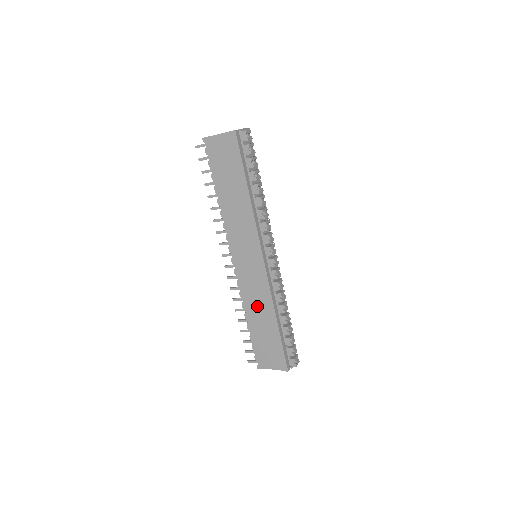
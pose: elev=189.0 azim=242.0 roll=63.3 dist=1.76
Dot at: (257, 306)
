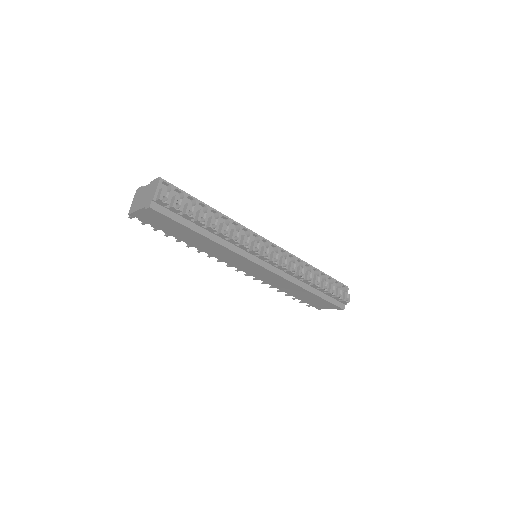
Dot at: (285, 286)
